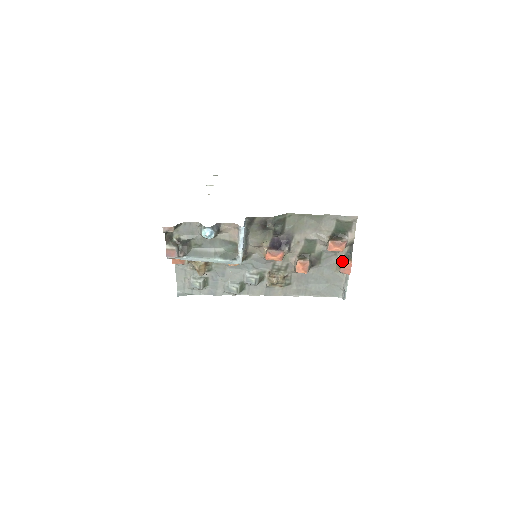
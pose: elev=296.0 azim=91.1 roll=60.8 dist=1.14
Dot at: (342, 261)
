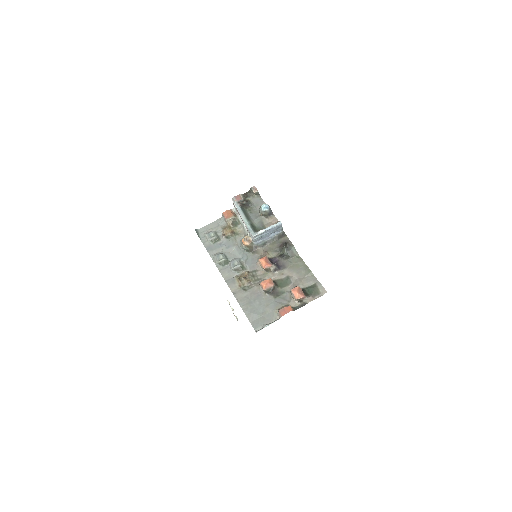
Dot at: (289, 305)
